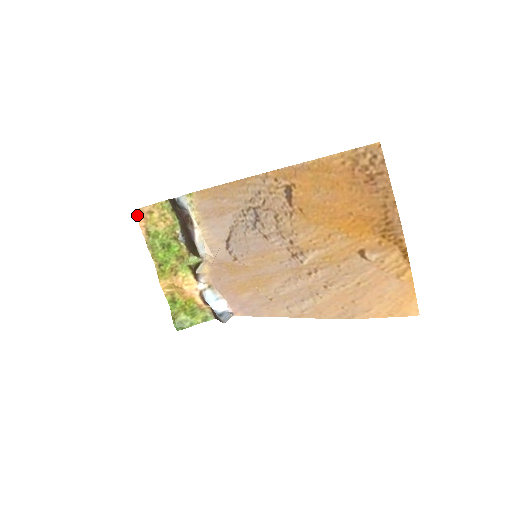
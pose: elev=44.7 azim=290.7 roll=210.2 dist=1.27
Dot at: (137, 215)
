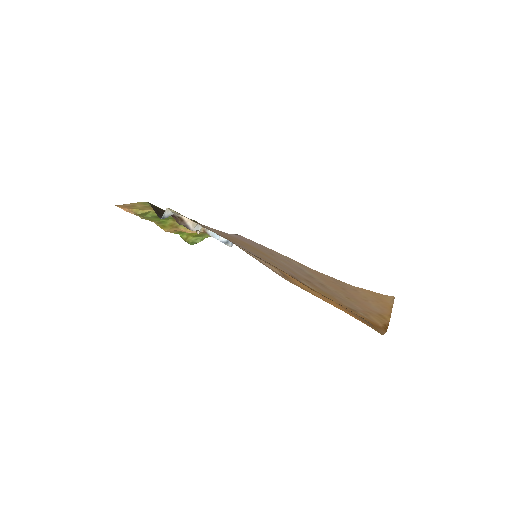
Dot at: (119, 207)
